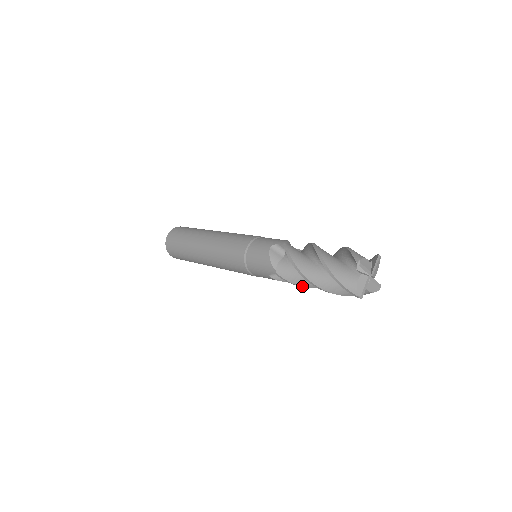
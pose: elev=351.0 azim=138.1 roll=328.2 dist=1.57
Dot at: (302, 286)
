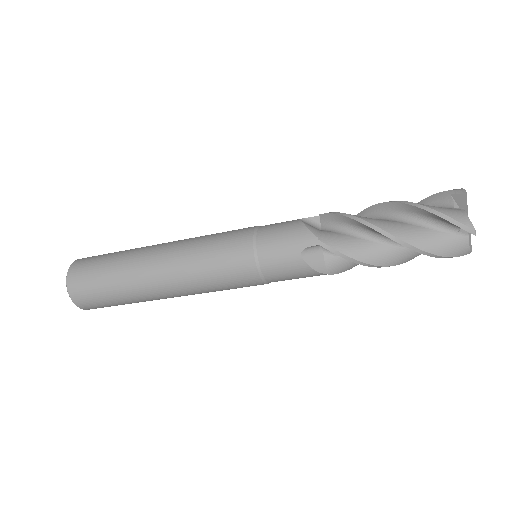
Dot at: (359, 259)
